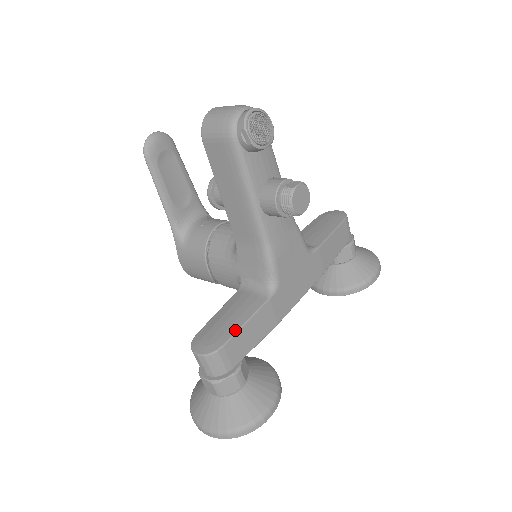
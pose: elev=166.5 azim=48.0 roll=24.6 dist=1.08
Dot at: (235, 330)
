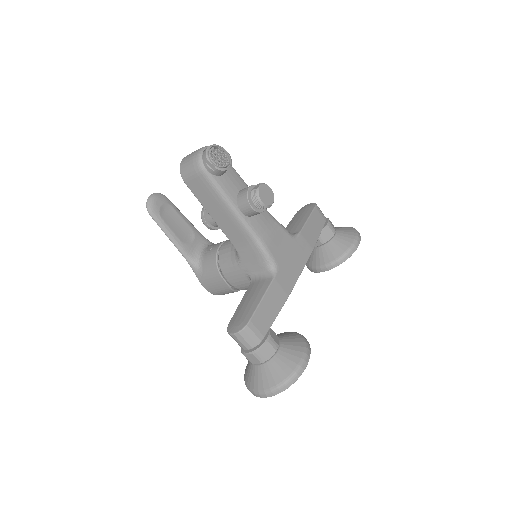
Dot at: (255, 307)
